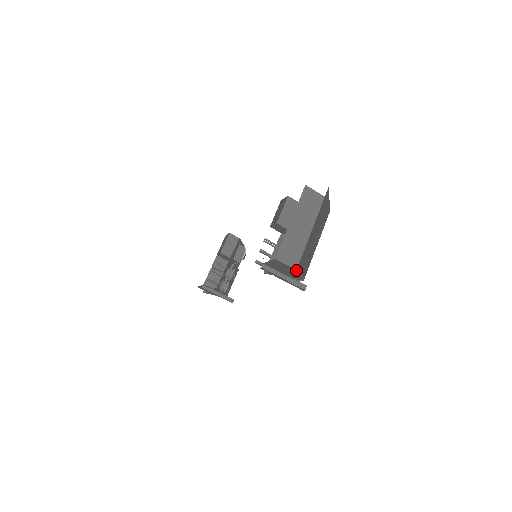
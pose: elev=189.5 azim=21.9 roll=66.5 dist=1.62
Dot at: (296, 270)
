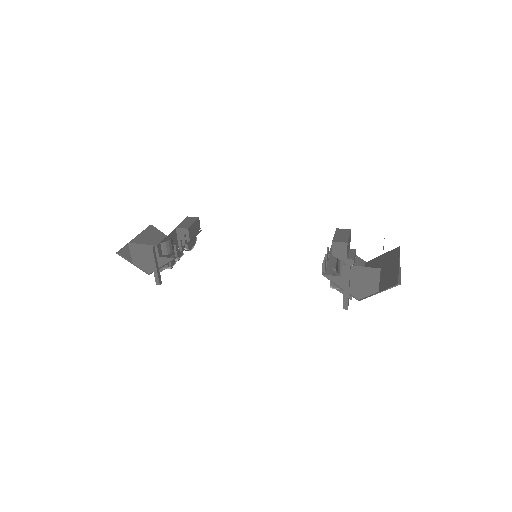
Dot at: (378, 288)
